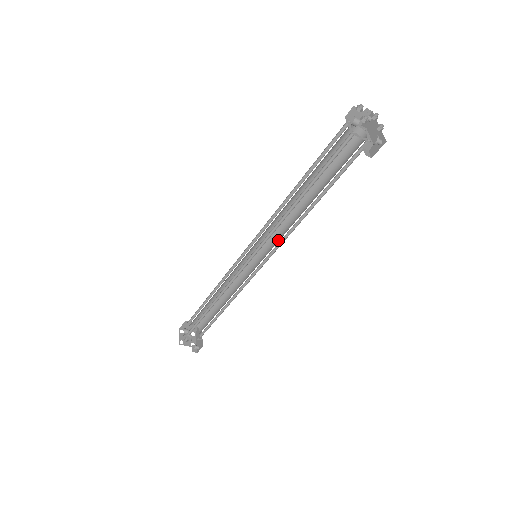
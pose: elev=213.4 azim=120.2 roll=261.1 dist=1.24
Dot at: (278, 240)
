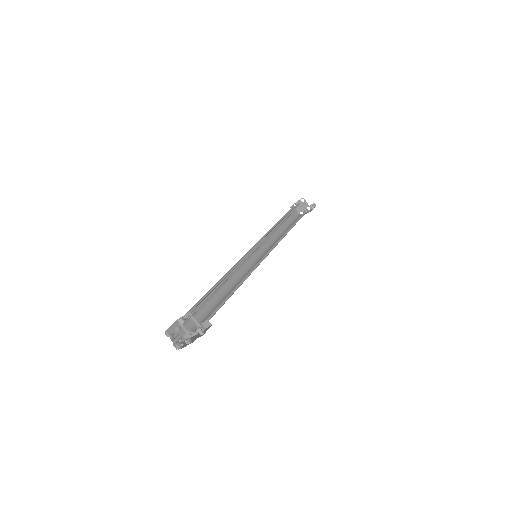
Dot at: occluded
